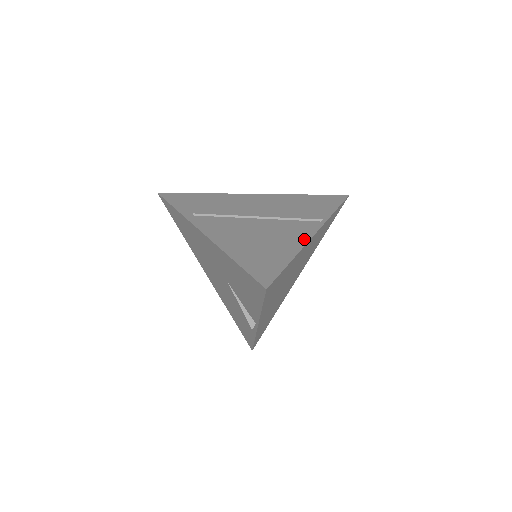
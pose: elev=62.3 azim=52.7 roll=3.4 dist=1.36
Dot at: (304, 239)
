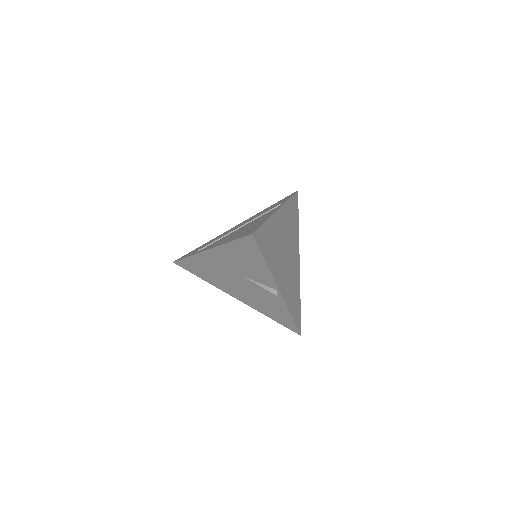
Dot at: occluded
